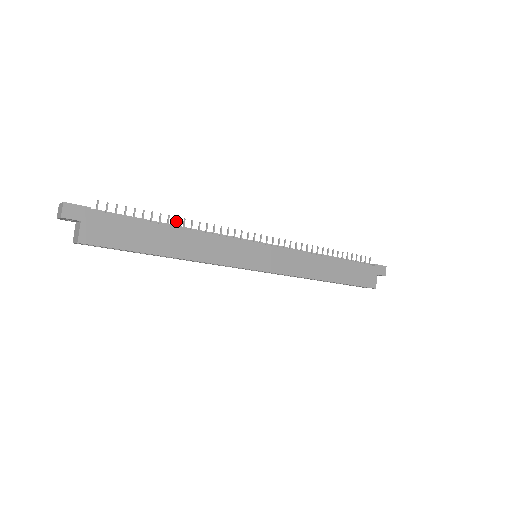
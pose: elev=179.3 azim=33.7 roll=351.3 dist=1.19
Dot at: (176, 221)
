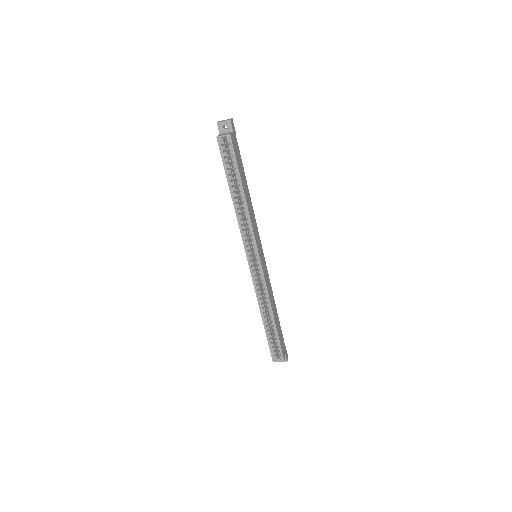
Dot at: occluded
